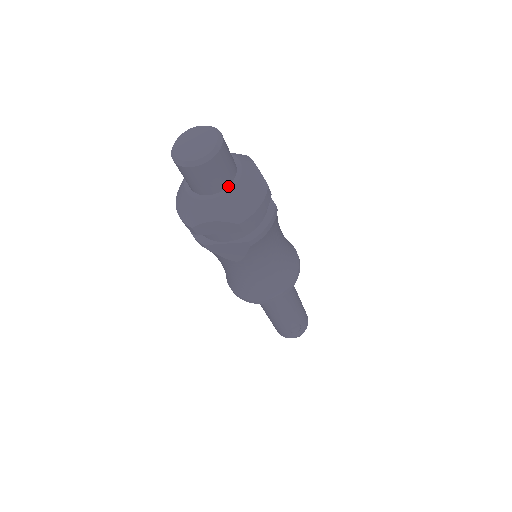
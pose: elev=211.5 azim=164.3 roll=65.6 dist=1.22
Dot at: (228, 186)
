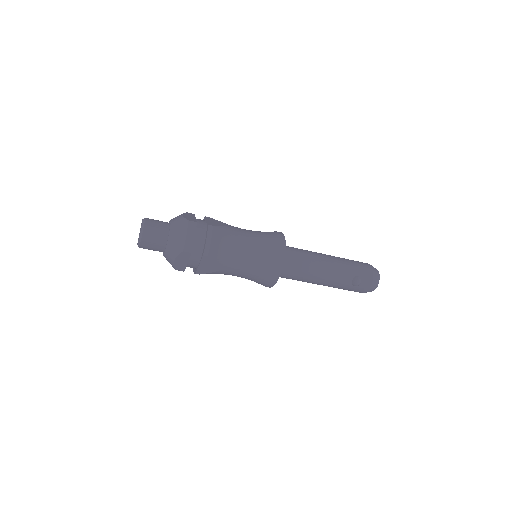
Dot at: (168, 238)
